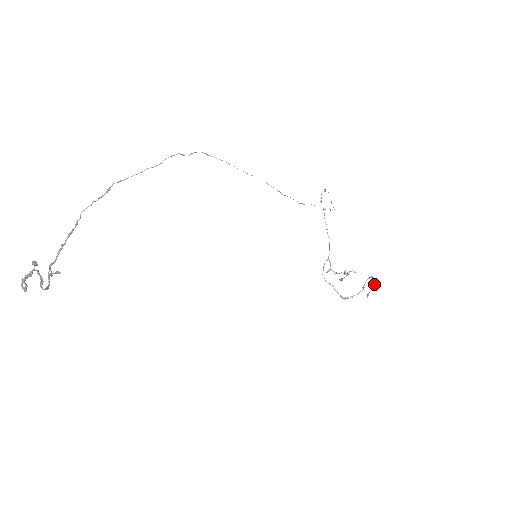
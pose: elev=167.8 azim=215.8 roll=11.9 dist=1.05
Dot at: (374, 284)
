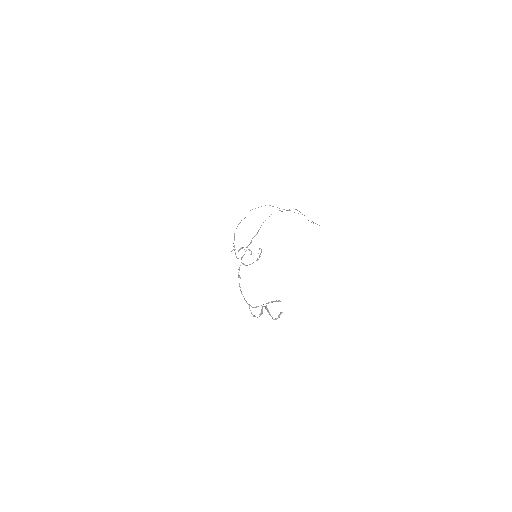
Dot at: occluded
